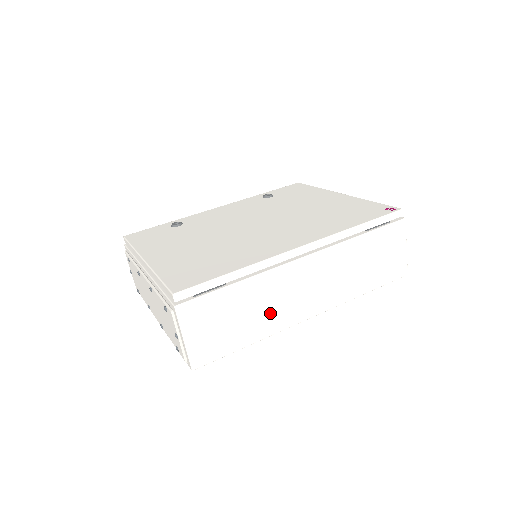
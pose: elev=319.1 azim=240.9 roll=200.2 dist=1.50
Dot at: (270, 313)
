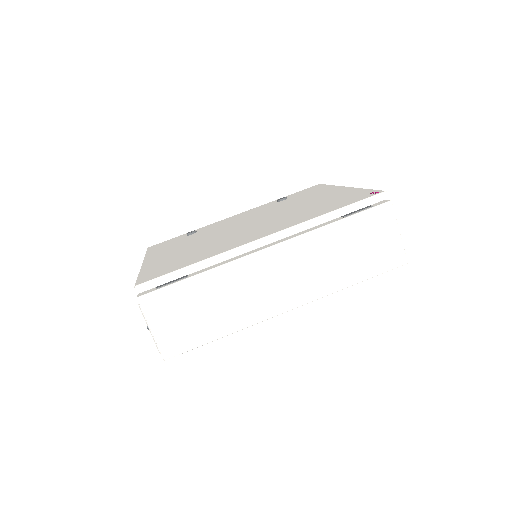
Dot at: (239, 305)
